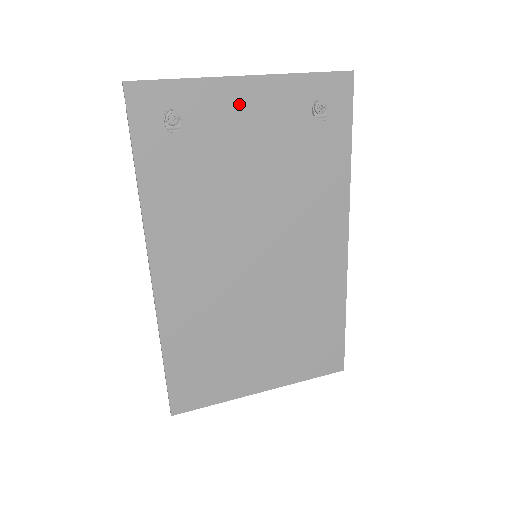
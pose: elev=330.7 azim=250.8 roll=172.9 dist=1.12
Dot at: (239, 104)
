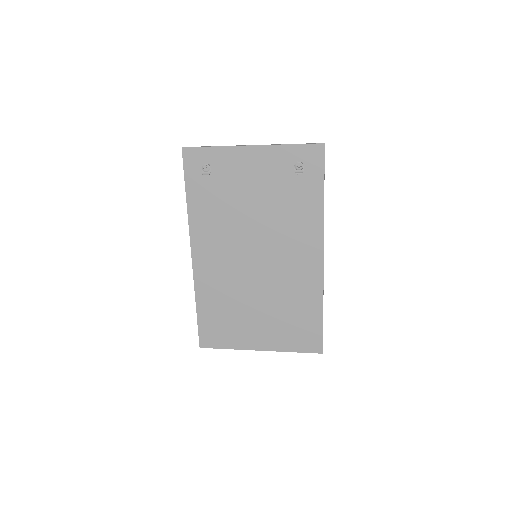
Dot at: (246, 162)
